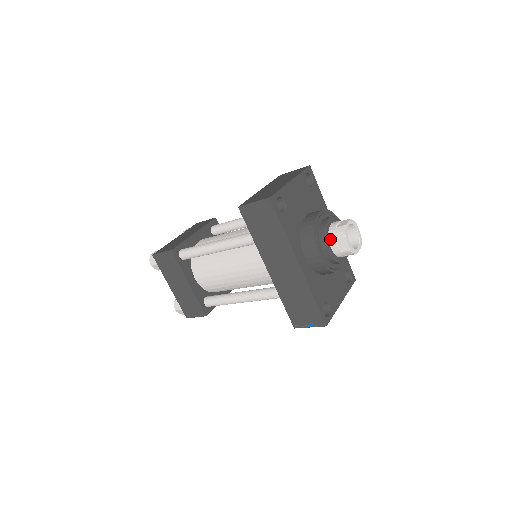
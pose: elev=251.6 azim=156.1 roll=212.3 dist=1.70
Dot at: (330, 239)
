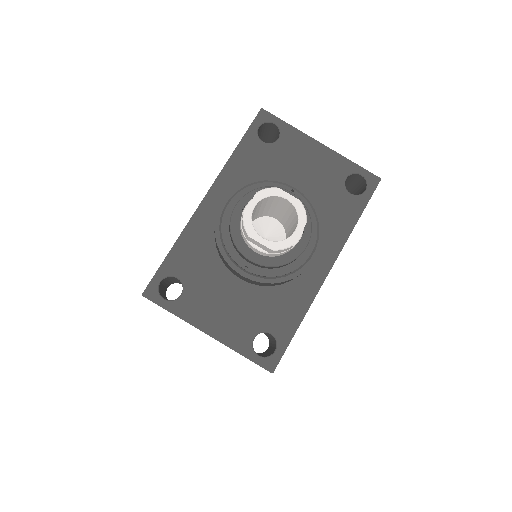
Dot at: occluded
